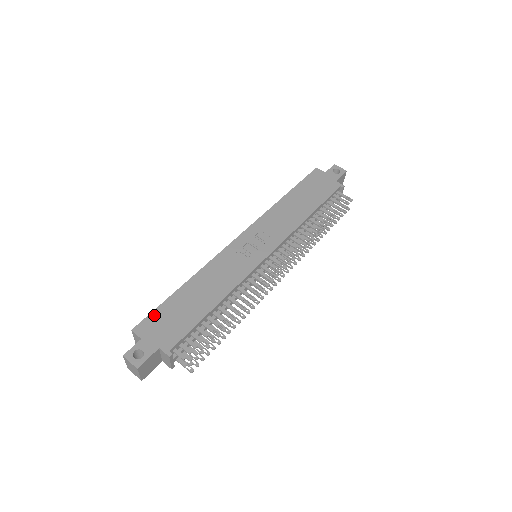
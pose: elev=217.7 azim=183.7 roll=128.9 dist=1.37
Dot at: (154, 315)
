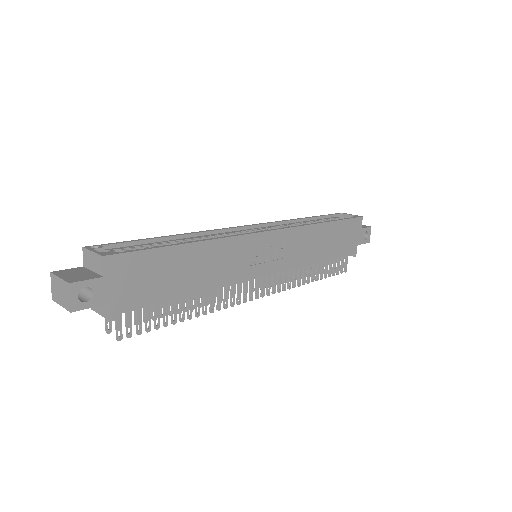
Dot at: (138, 257)
